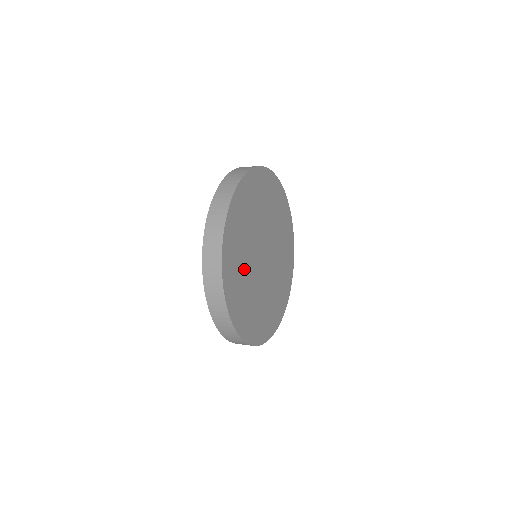
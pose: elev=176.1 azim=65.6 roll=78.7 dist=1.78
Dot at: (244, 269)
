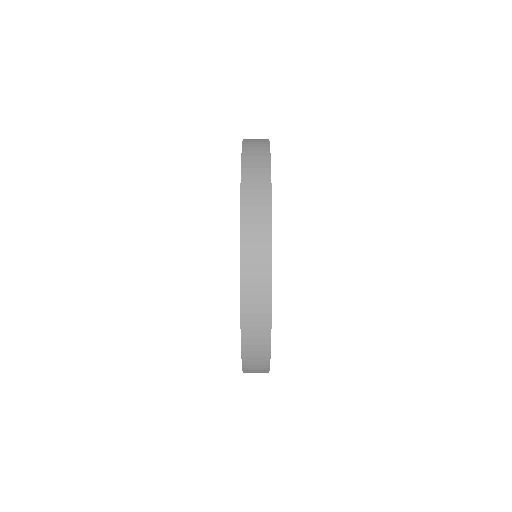
Dot at: occluded
